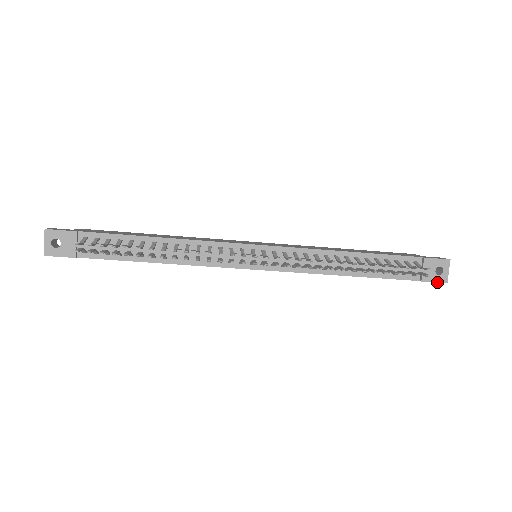
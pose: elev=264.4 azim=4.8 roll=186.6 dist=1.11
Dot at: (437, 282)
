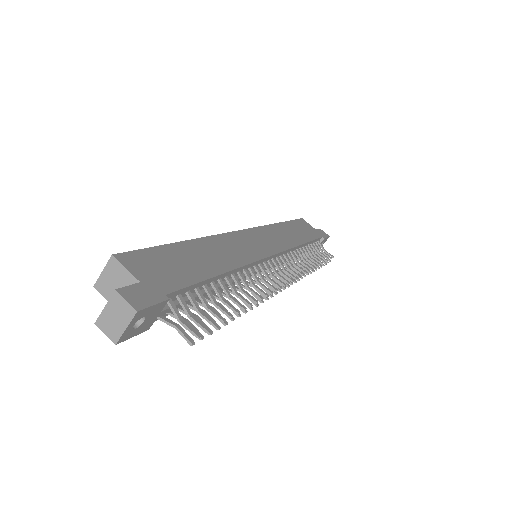
Dot at: occluded
